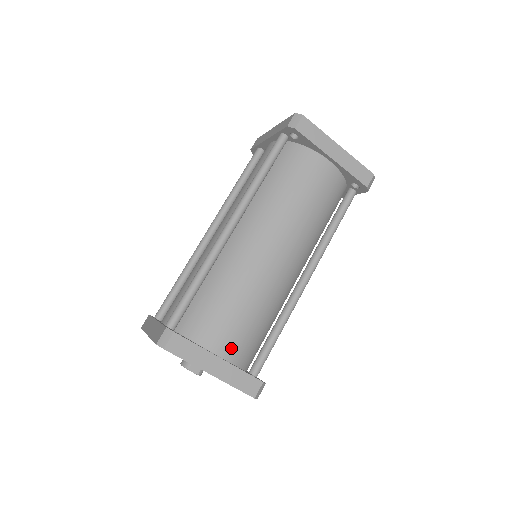
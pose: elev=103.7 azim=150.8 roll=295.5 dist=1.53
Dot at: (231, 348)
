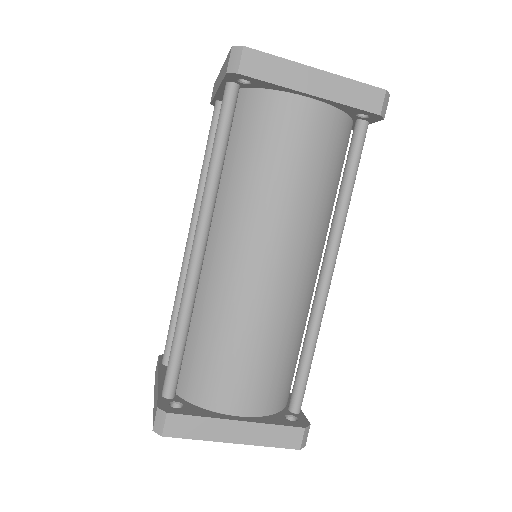
Dot at: (250, 401)
